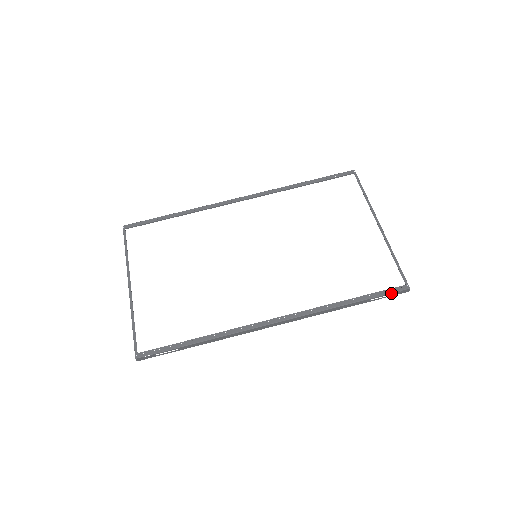
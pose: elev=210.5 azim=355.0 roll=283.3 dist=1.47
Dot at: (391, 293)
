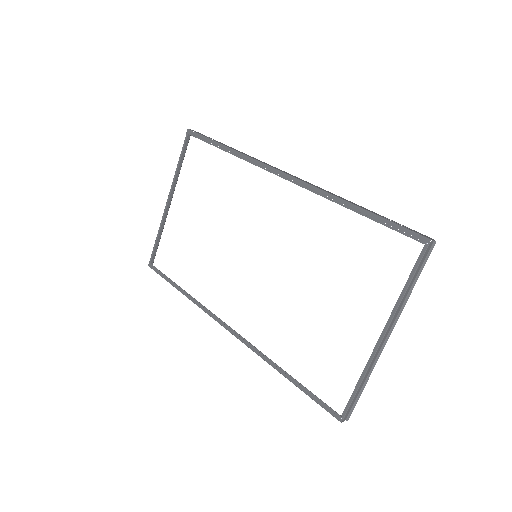
Dot at: (322, 407)
